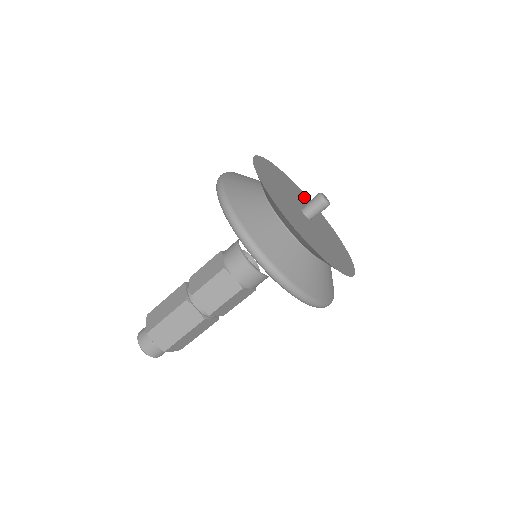
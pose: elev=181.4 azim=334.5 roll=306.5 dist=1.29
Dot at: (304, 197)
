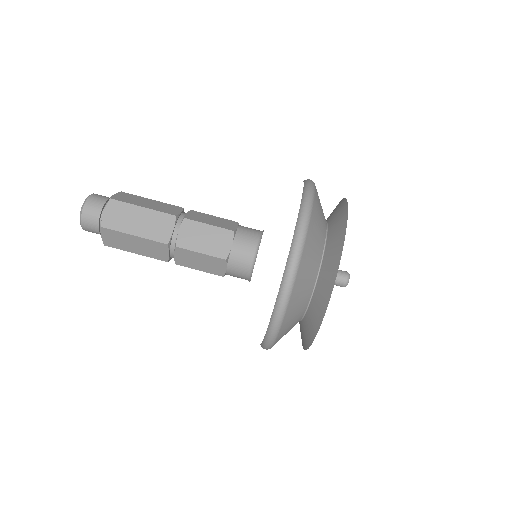
Dot at: occluded
